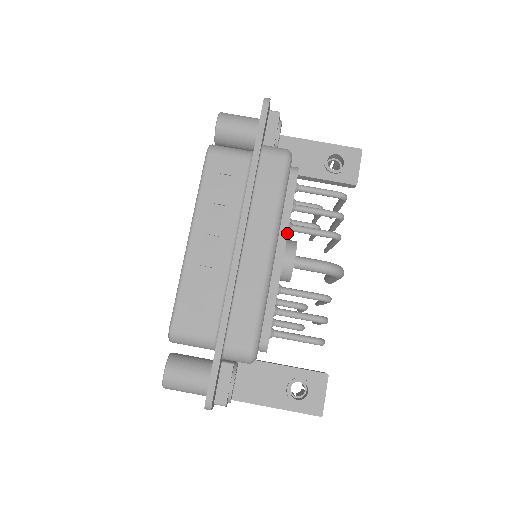
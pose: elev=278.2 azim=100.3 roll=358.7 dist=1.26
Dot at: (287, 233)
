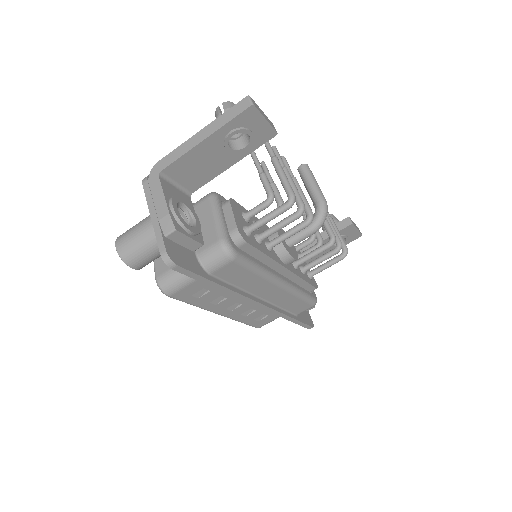
Dot at: (277, 263)
